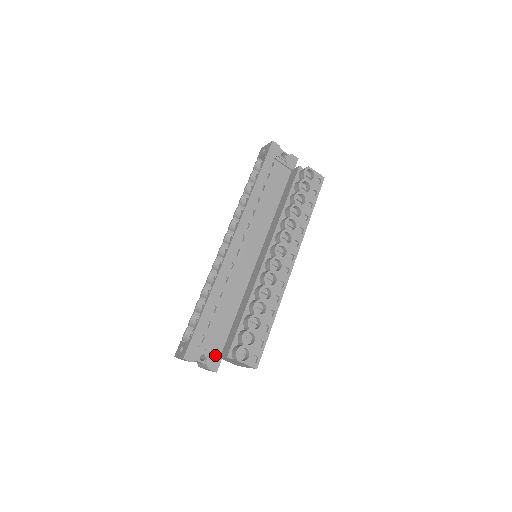
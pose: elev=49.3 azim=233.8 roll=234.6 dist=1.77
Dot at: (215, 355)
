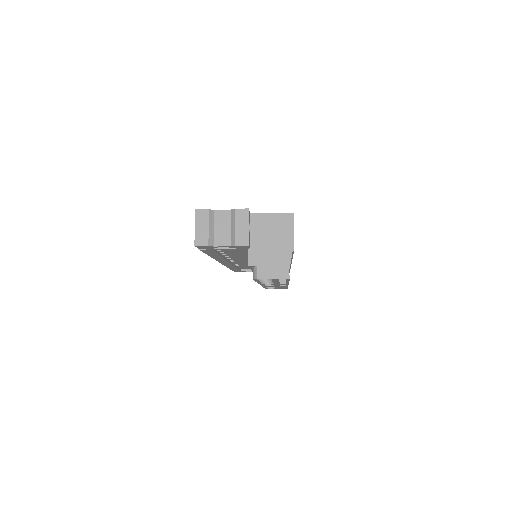
Dot at: occluded
